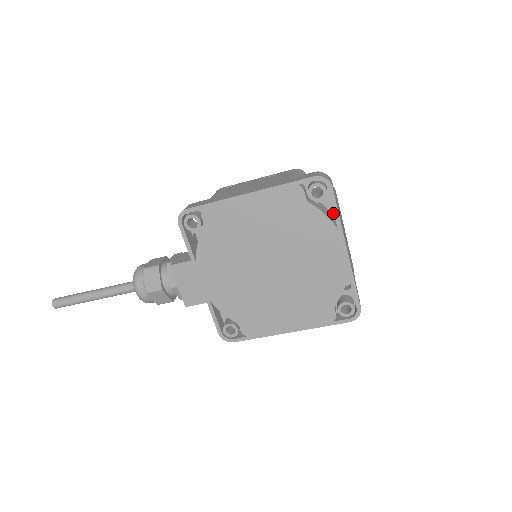
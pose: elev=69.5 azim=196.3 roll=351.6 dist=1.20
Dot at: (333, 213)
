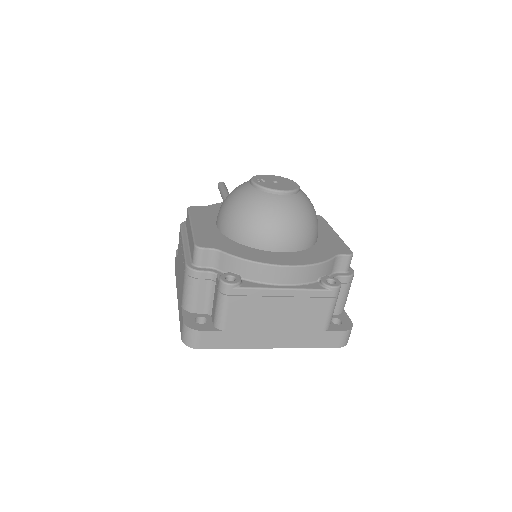
Dot at: (243, 312)
